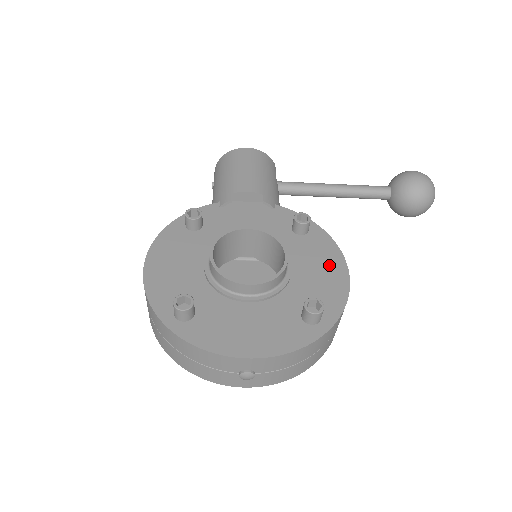
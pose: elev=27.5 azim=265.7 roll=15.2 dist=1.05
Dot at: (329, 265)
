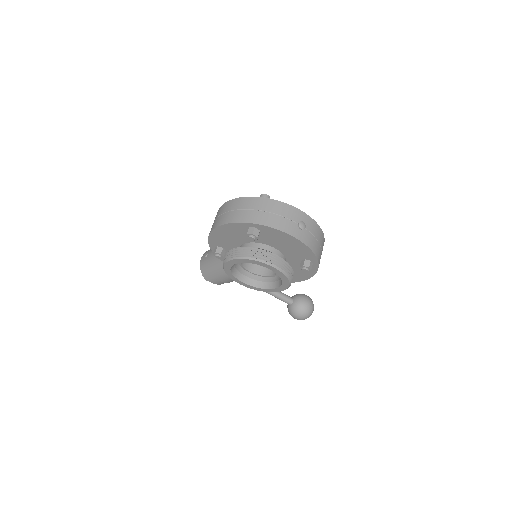
Dot at: occluded
